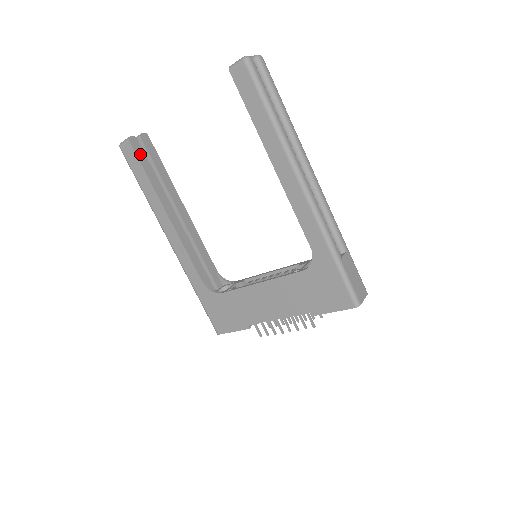
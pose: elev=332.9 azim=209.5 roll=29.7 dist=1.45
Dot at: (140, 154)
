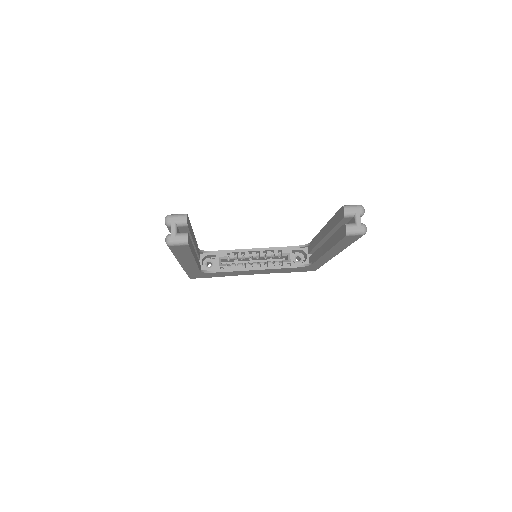
Dot at: occluded
